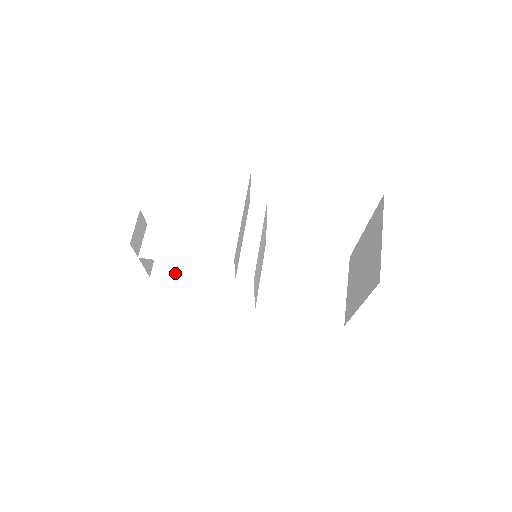
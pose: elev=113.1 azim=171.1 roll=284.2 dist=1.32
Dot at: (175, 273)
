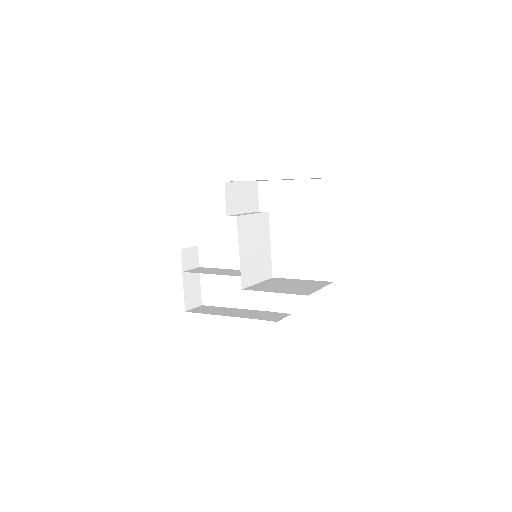
Dot at: (204, 311)
